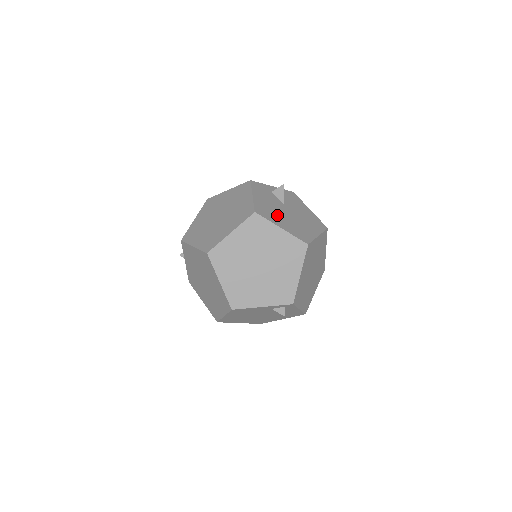
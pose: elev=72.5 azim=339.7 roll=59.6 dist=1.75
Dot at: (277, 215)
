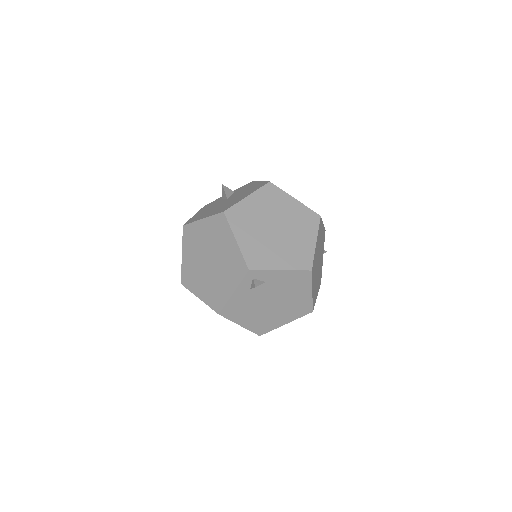
Dot at: (208, 212)
